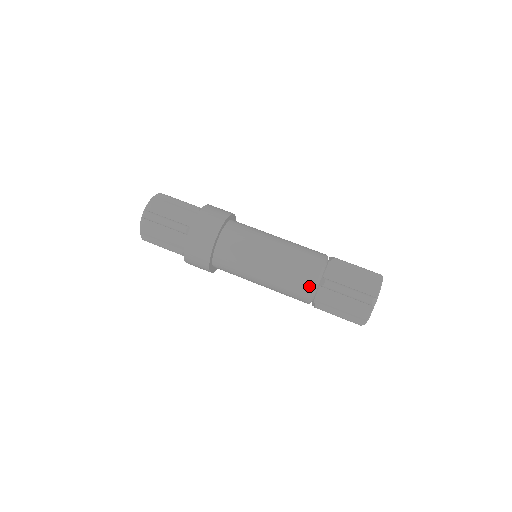
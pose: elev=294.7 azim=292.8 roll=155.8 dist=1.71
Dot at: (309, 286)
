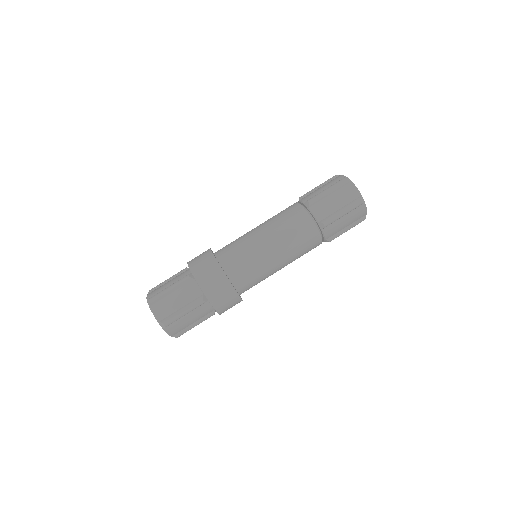
Dot at: (303, 215)
